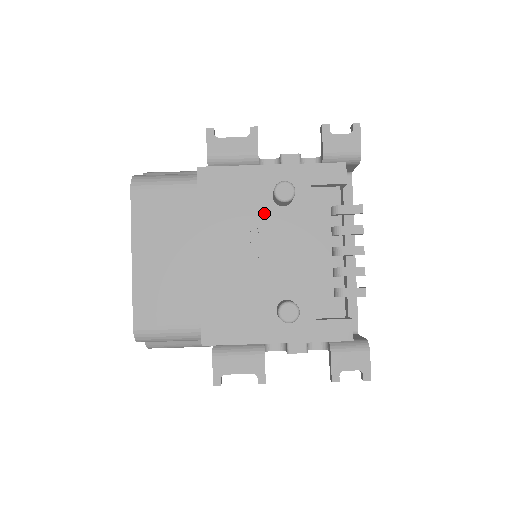
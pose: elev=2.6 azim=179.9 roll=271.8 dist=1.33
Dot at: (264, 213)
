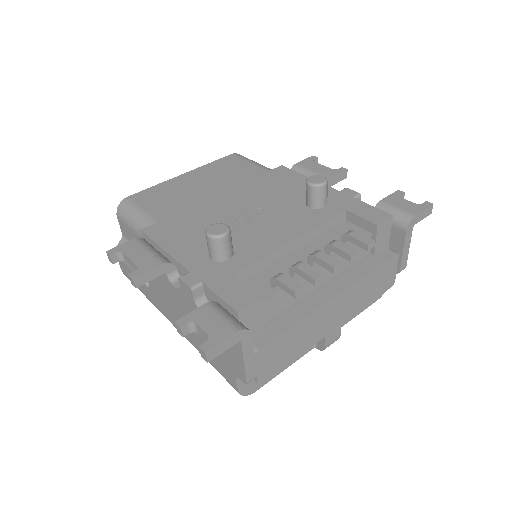
Dot at: (290, 202)
